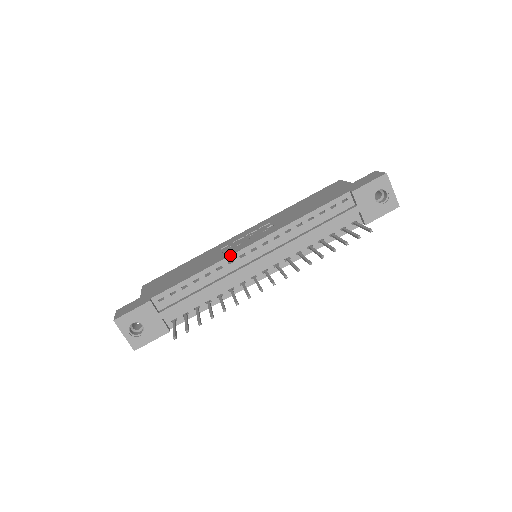
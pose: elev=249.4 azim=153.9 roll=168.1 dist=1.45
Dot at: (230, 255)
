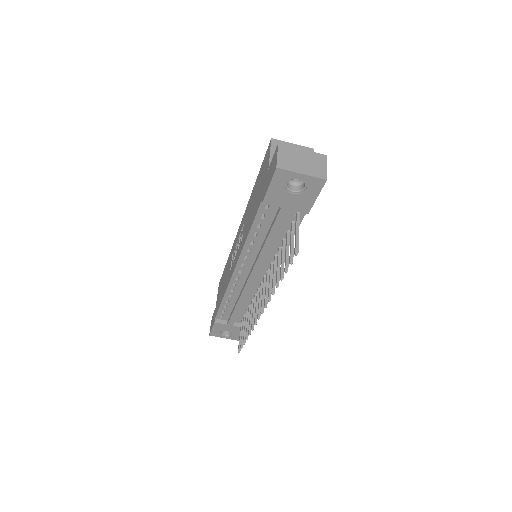
Dot at: (229, 282)
